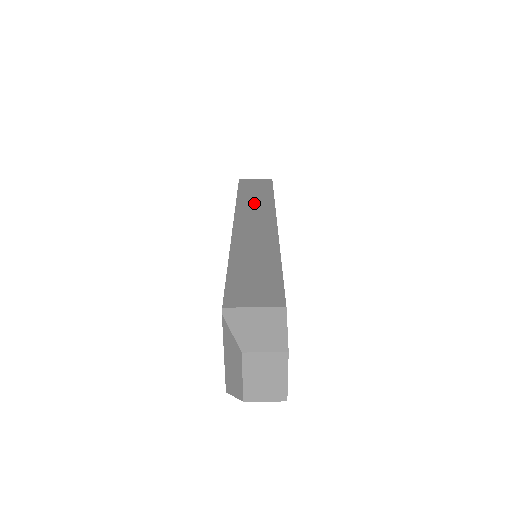
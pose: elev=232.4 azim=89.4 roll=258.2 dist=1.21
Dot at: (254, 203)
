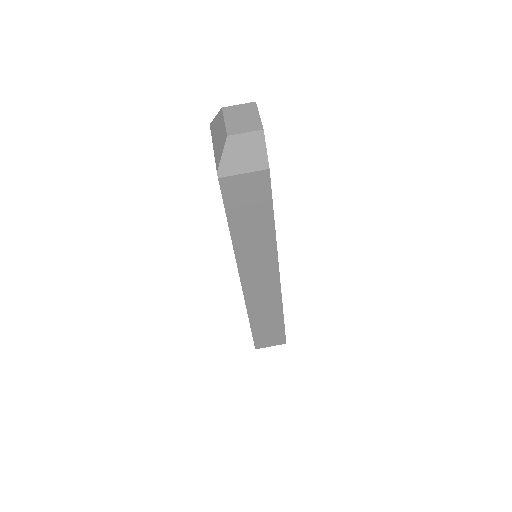
Dot at: occluded
